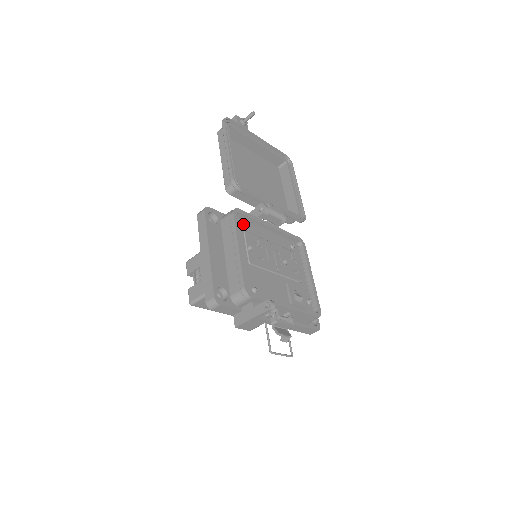
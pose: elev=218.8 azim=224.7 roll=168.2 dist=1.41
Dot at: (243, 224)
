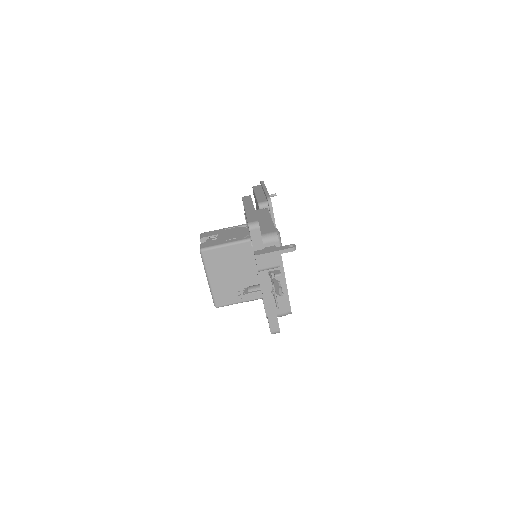
Dot at: occluded
